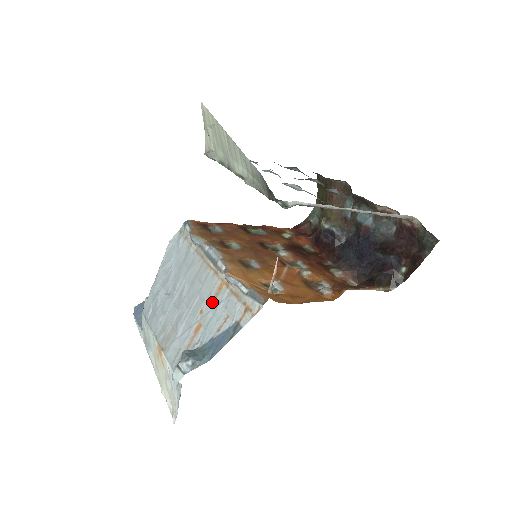
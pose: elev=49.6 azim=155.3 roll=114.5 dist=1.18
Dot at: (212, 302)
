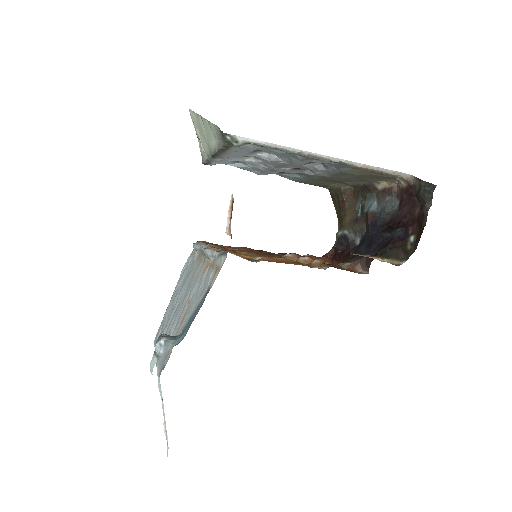
Dot at: (197, 287)
